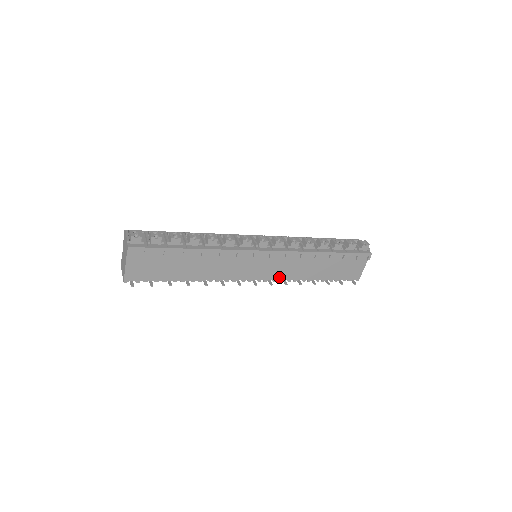
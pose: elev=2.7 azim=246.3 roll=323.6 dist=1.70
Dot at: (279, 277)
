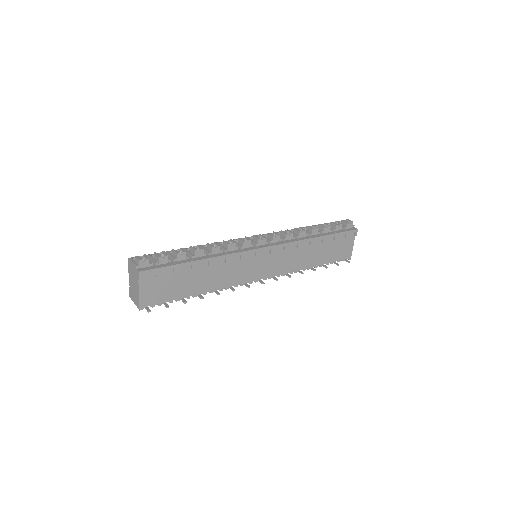
Dot at: (282, 271)
